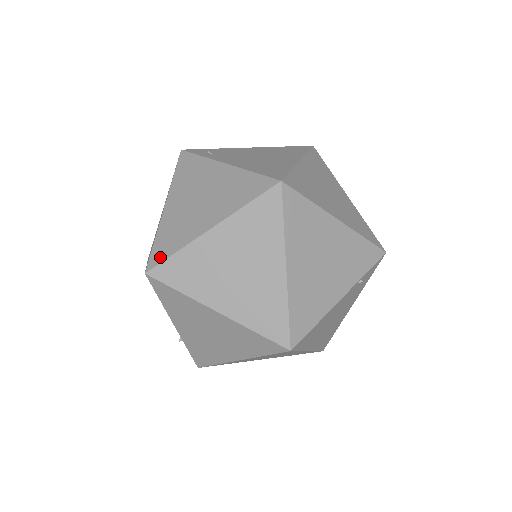
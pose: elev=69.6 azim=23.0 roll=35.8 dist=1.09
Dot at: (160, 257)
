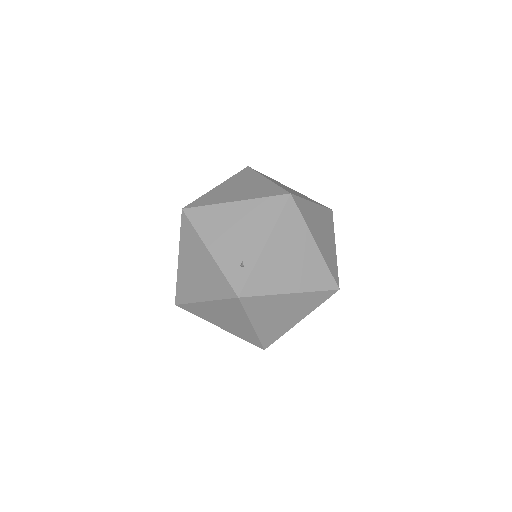
Dot at: (294, 194)
